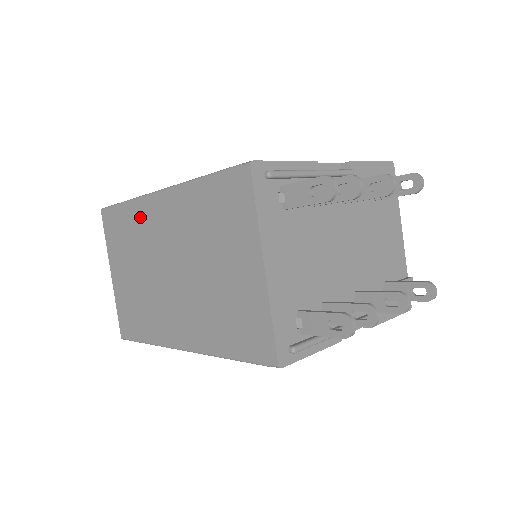
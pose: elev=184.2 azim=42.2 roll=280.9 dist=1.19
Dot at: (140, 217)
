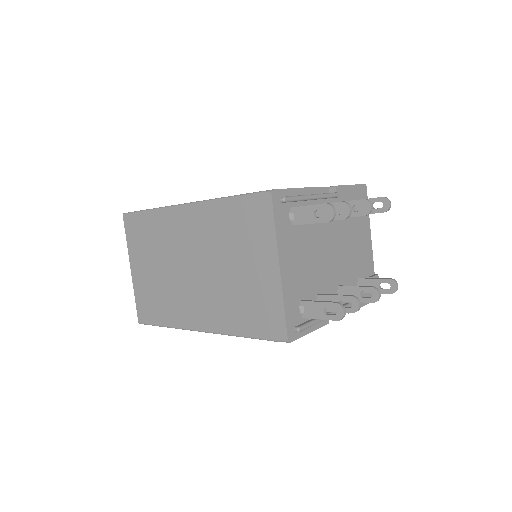
Dot at: (165, 223)
